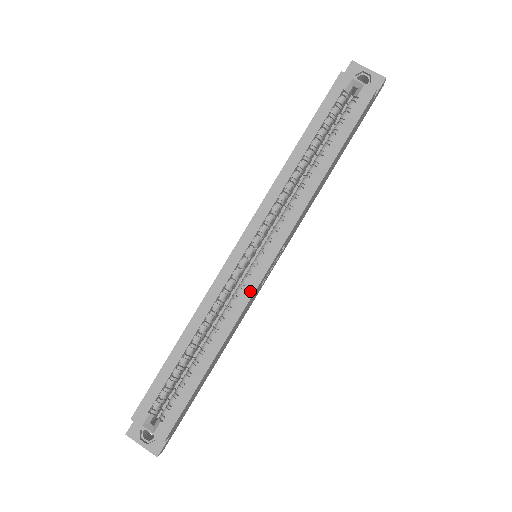
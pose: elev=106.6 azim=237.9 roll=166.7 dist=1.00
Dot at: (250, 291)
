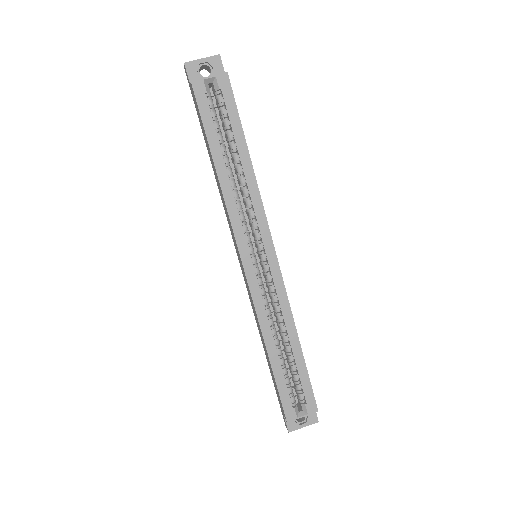
Dot at: (280, 281)
